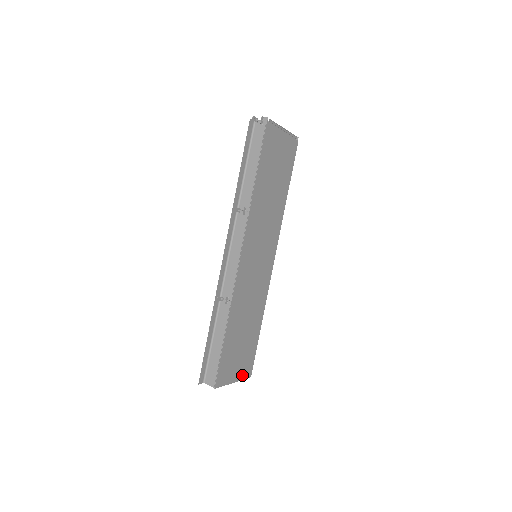
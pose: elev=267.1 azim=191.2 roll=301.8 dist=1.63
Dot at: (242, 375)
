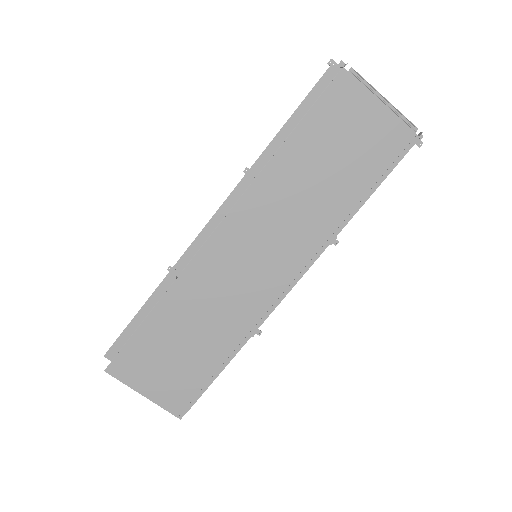
Dot at: (164, 400)
